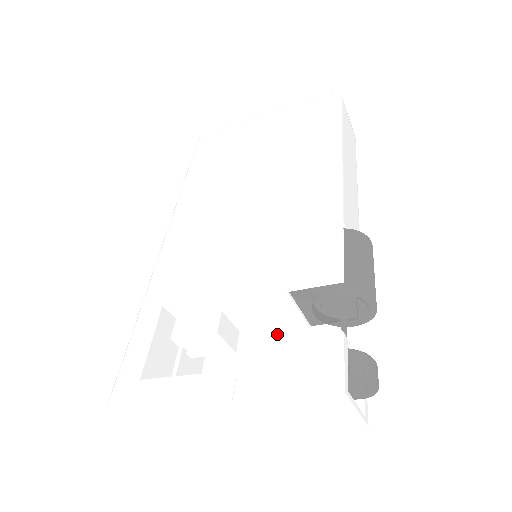
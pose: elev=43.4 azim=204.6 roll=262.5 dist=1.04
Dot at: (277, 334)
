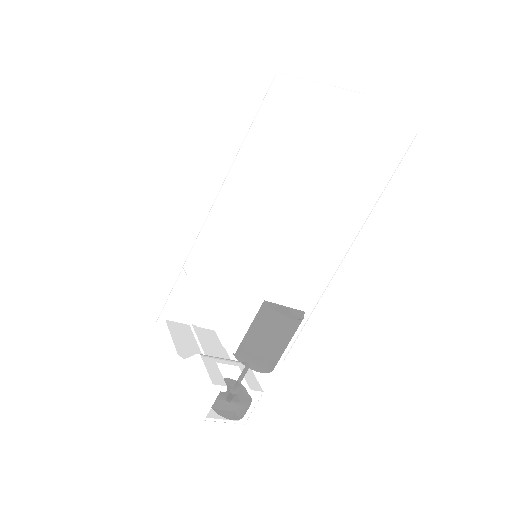
Dot at: occluded
